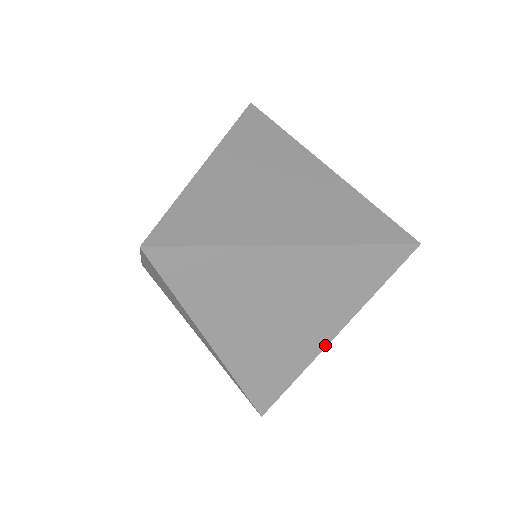
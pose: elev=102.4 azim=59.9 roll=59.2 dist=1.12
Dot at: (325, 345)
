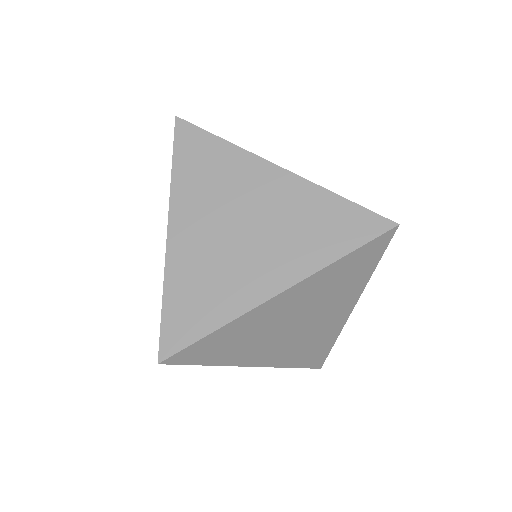
Dot at: (348, 316)
